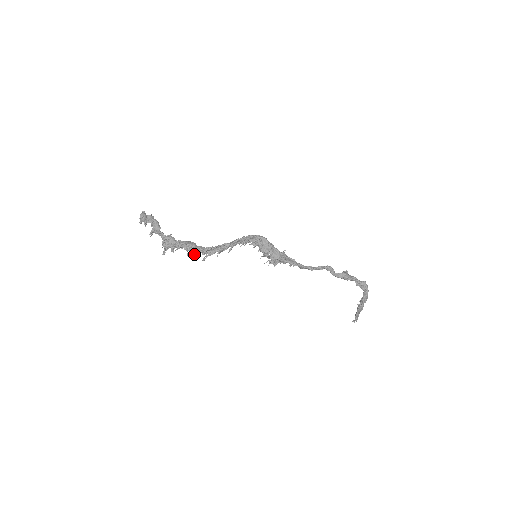
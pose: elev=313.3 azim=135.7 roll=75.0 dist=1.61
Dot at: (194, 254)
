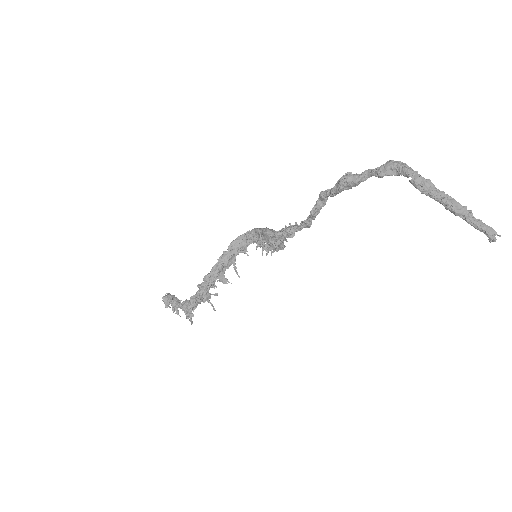
Dot at: (198, 302)
